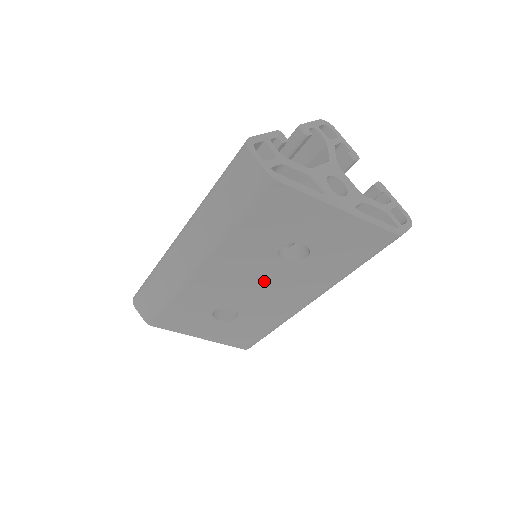
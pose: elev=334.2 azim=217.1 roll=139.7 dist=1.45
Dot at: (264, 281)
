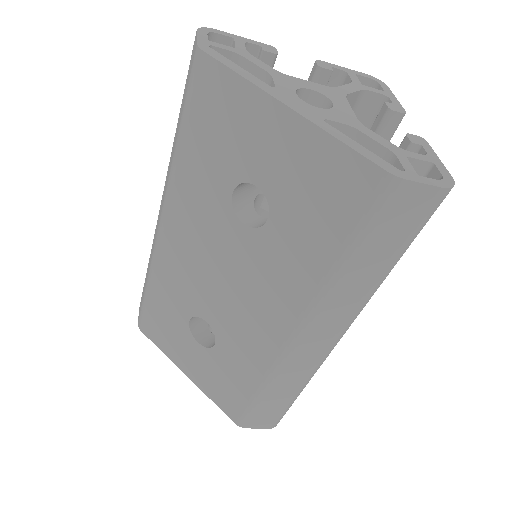
Dot at: (229, 266)
